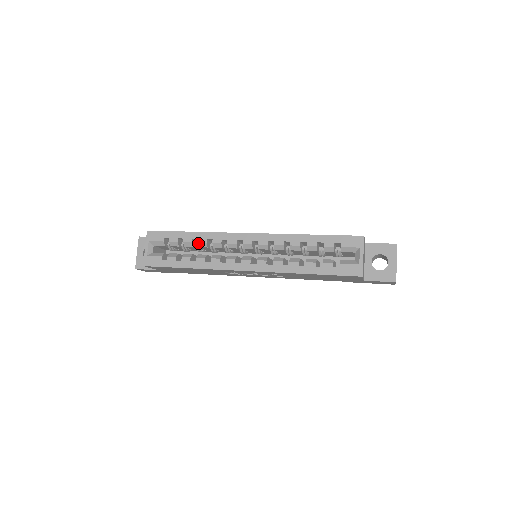
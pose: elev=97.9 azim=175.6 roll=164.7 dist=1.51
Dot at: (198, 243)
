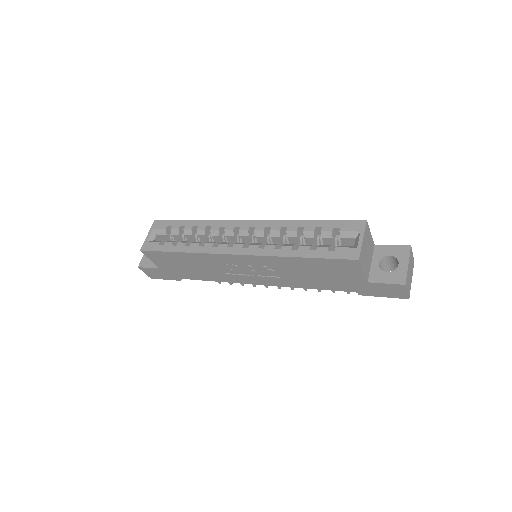
Dot at: (197, 230)
